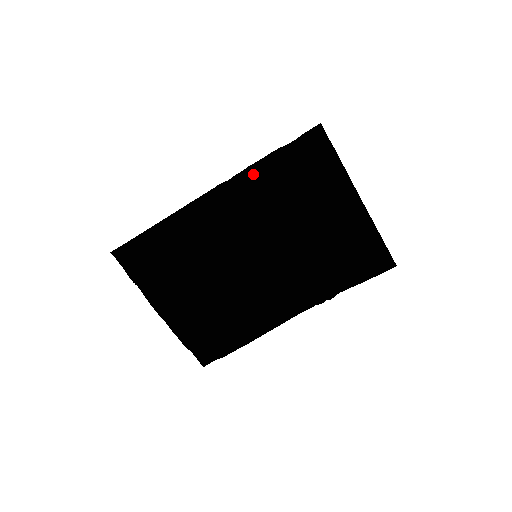
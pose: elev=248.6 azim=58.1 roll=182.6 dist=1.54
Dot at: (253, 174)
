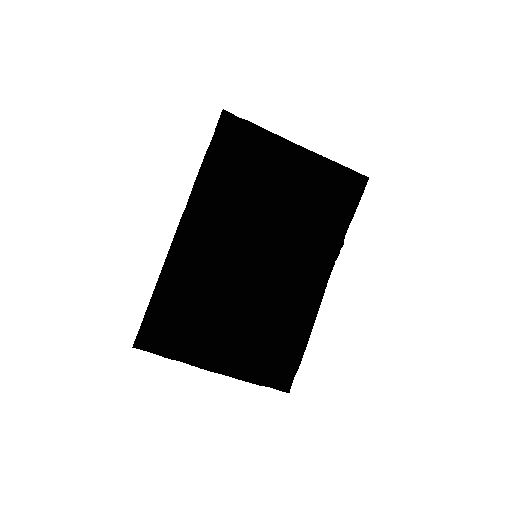
Dot at: (202, 189)
